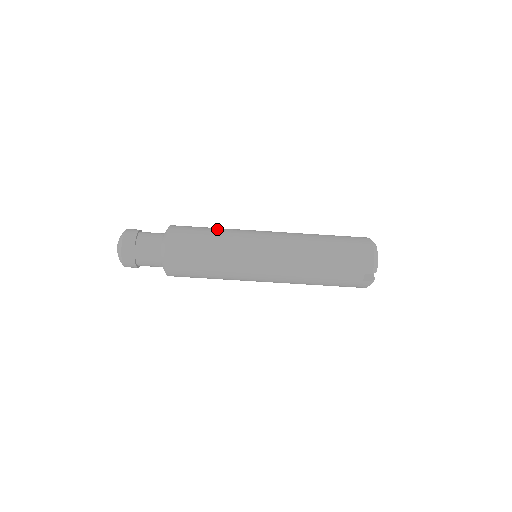
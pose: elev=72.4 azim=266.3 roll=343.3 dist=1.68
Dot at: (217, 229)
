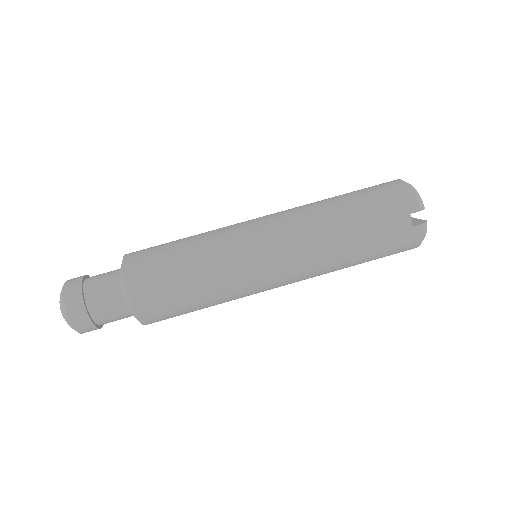
Dot at: occluded
